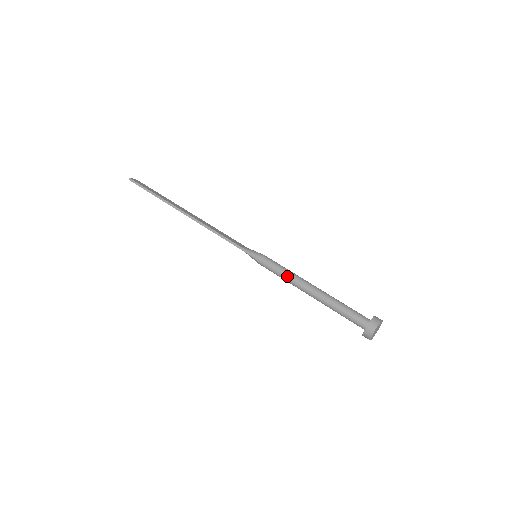
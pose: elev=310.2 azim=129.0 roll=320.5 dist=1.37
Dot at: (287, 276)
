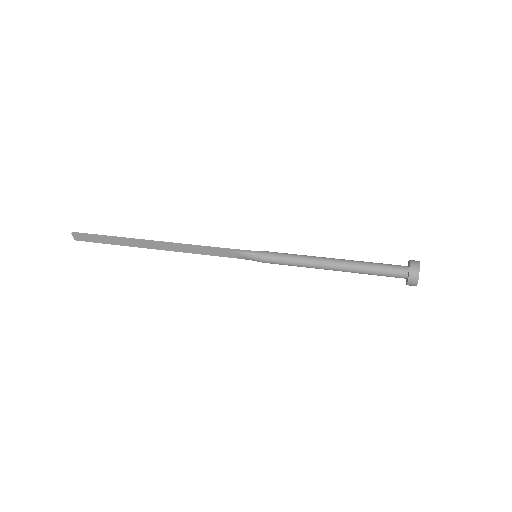
Dot at: (302, 256)
